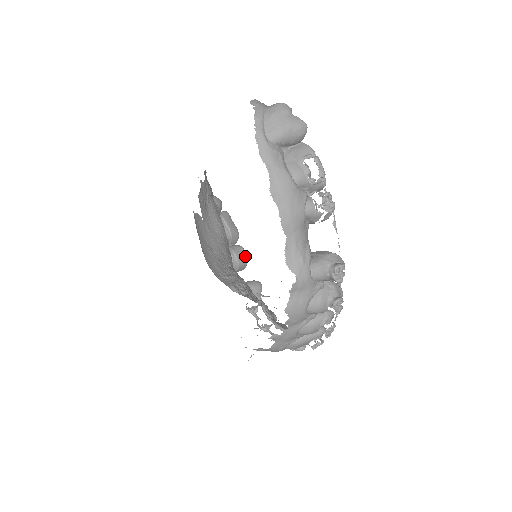
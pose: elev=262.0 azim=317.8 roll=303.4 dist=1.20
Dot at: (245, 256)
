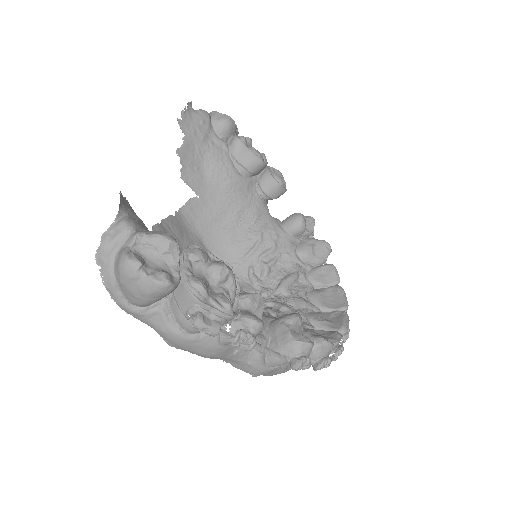
Dot at: (278, 187)
